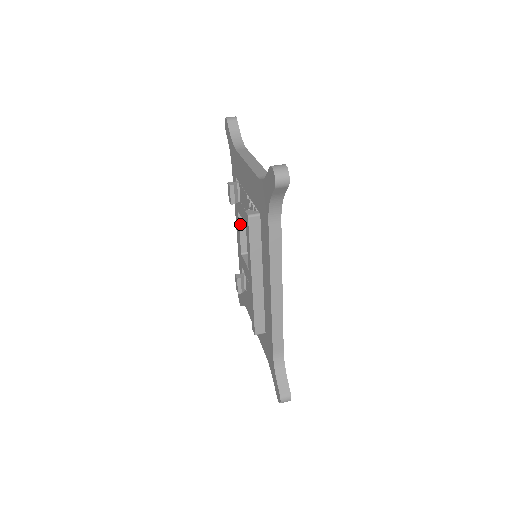
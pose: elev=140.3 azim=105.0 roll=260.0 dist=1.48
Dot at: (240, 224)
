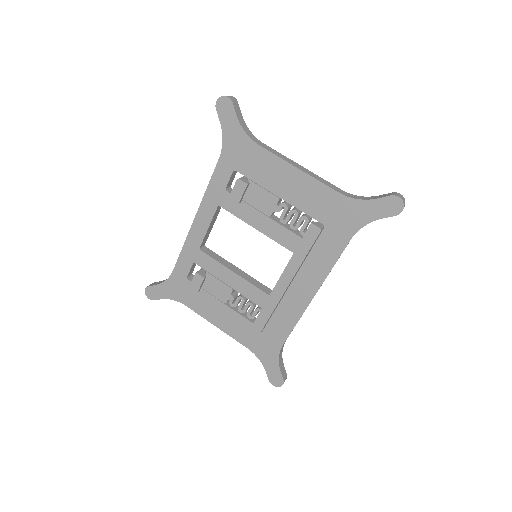
Dot at: (213, 218)
